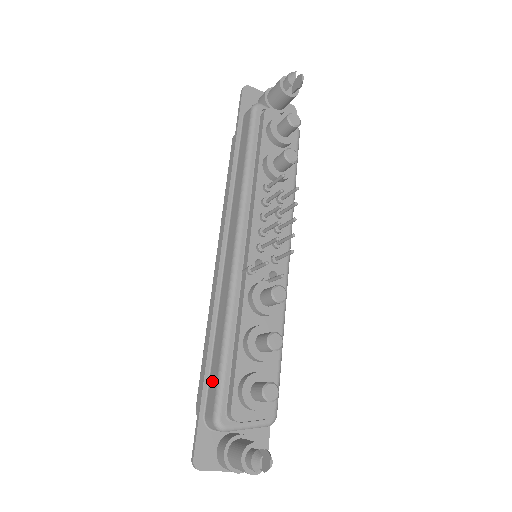
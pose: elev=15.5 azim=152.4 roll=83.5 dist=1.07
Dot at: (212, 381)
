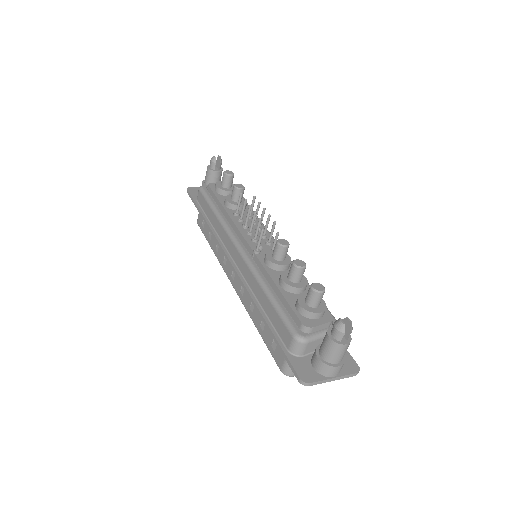
Dot at: (277, 324)
